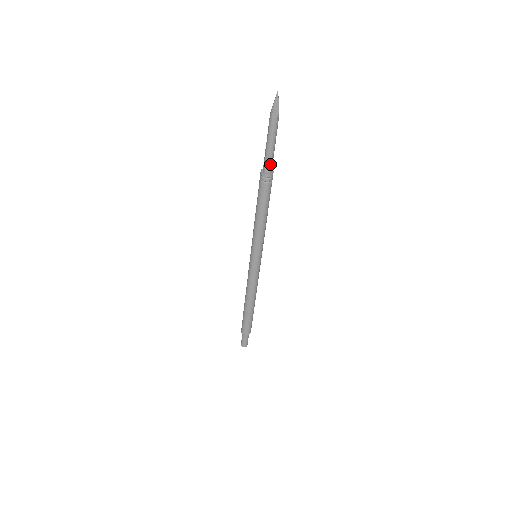
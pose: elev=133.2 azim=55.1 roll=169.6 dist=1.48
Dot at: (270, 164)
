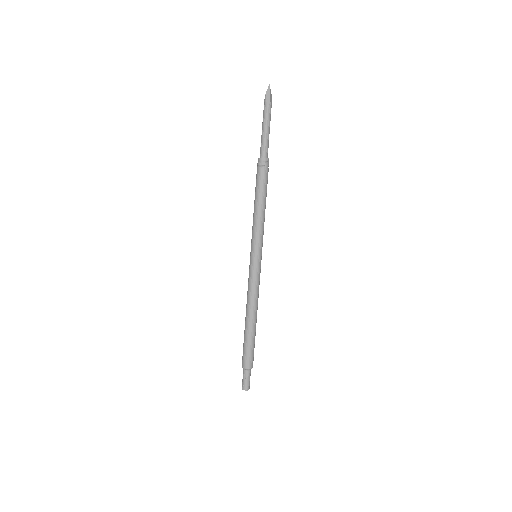
Dot at: (264, 149)
